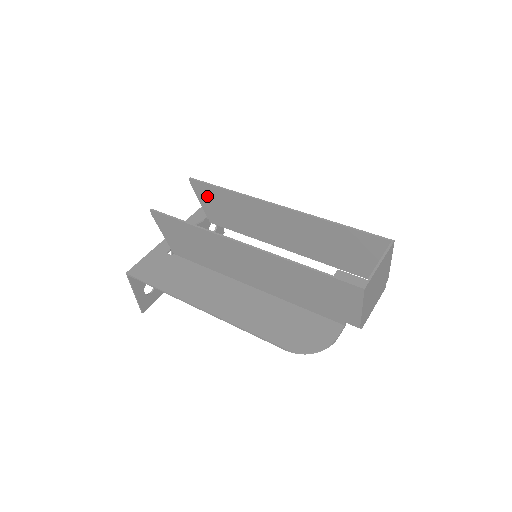
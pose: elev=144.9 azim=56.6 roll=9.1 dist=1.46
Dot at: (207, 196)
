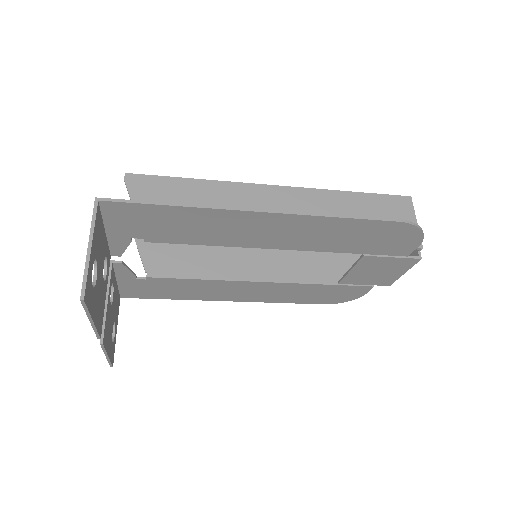
Dot at: occluded
